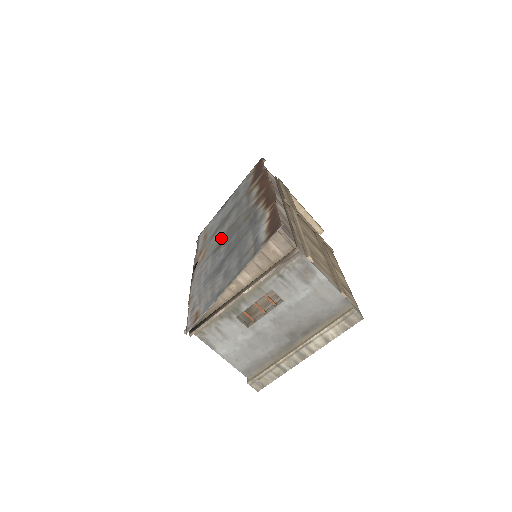
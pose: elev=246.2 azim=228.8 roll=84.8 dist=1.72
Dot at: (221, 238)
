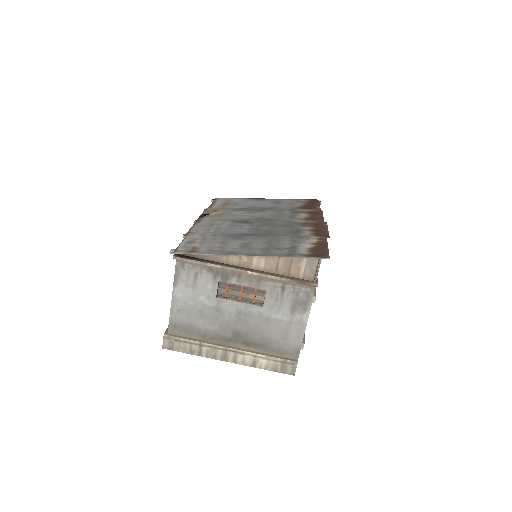
Dot at: (248, 218)
